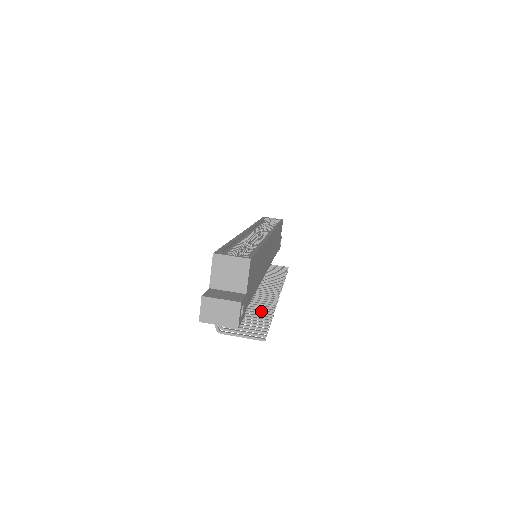
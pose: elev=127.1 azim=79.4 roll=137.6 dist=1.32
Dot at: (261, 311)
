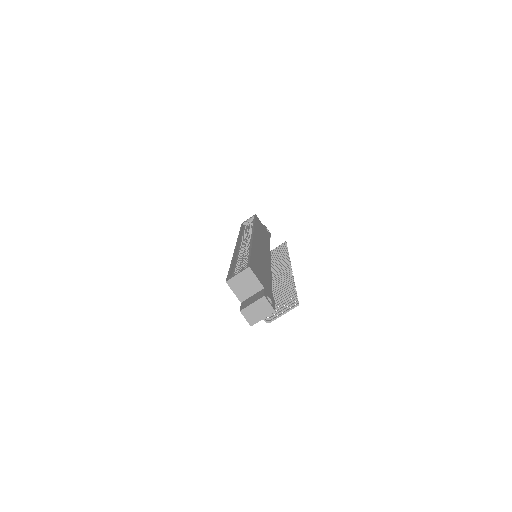
Dot at: (286, 288)
